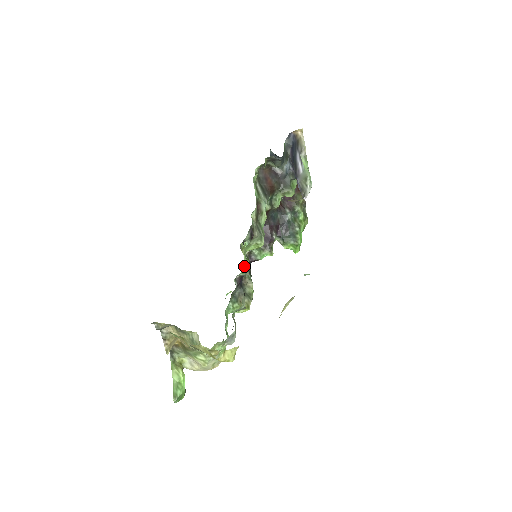
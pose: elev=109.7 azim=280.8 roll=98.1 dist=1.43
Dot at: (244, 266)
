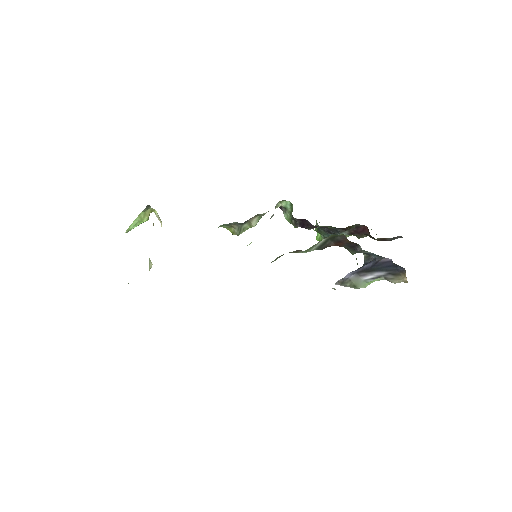
Dot at: occluded
